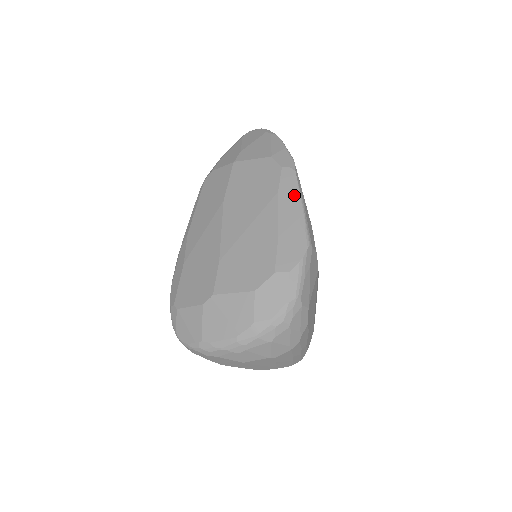
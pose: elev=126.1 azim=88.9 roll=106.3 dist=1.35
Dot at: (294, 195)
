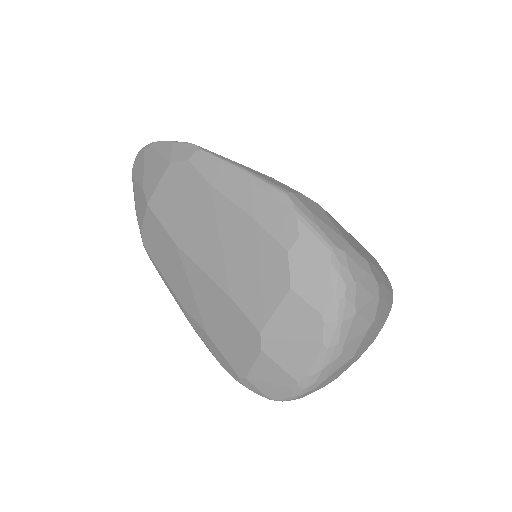
Dot at: (225, 170)
